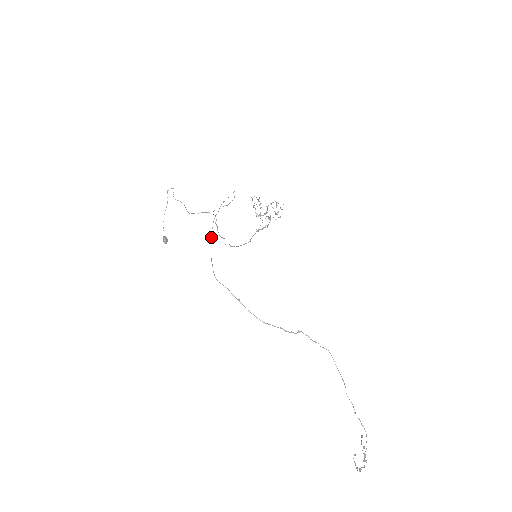
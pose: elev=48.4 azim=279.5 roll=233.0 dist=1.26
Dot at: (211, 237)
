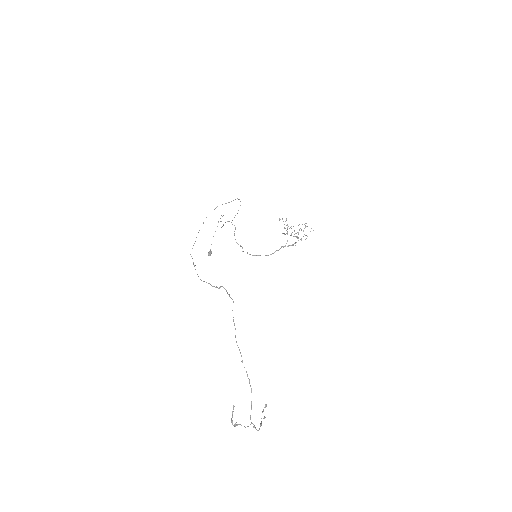
Dot at: occluded
